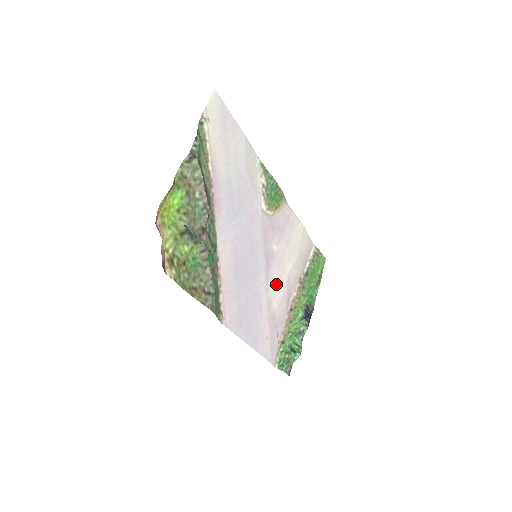
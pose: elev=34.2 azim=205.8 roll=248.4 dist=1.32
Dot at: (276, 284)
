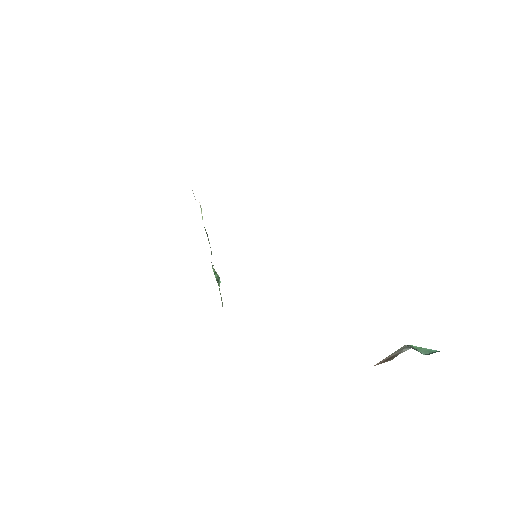
Dot at: occluded
